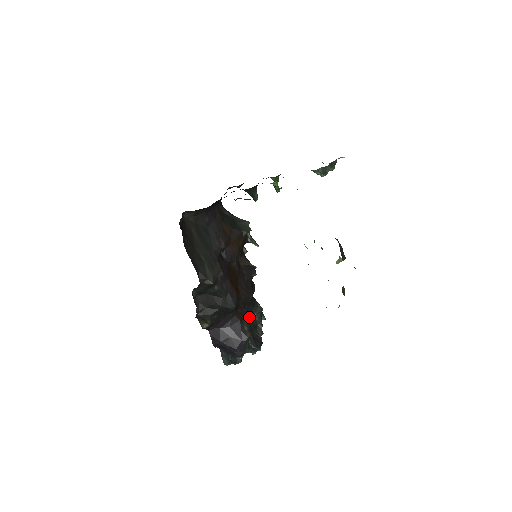
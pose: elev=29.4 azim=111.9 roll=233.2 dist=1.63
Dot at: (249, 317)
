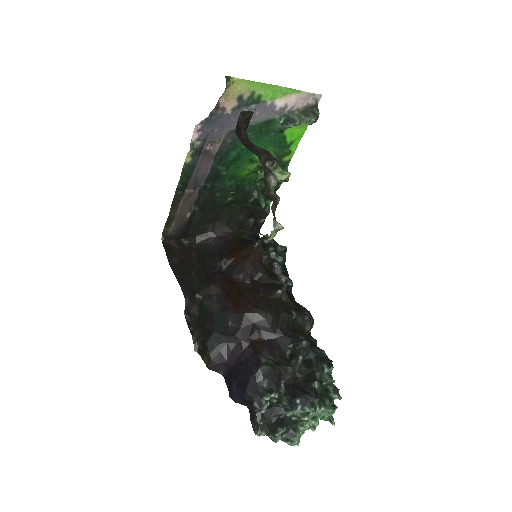
Dot at: (286, 355)
